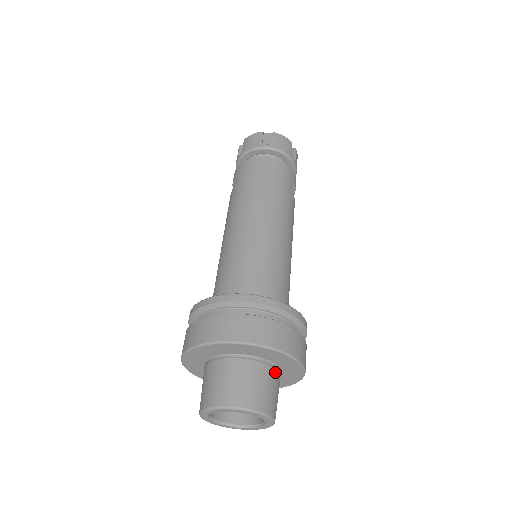
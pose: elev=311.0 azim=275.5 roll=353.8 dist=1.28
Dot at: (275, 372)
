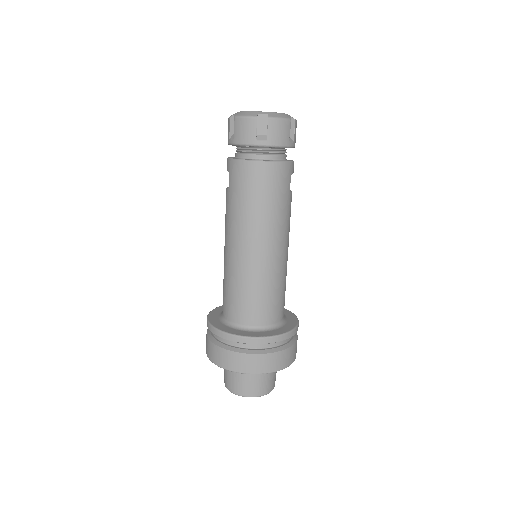
Dot at: occluded
